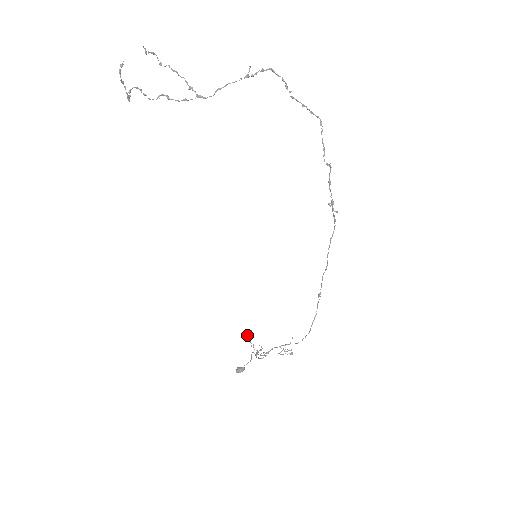
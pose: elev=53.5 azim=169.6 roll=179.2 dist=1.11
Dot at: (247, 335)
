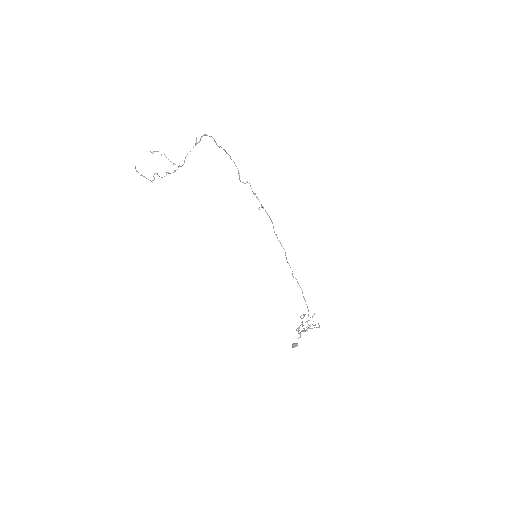
Dot at: (301, 318)
